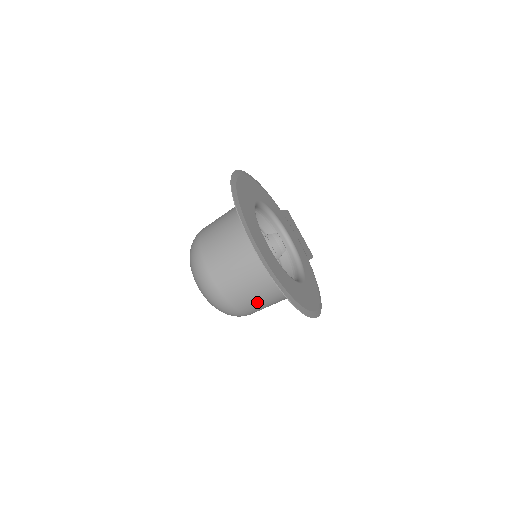
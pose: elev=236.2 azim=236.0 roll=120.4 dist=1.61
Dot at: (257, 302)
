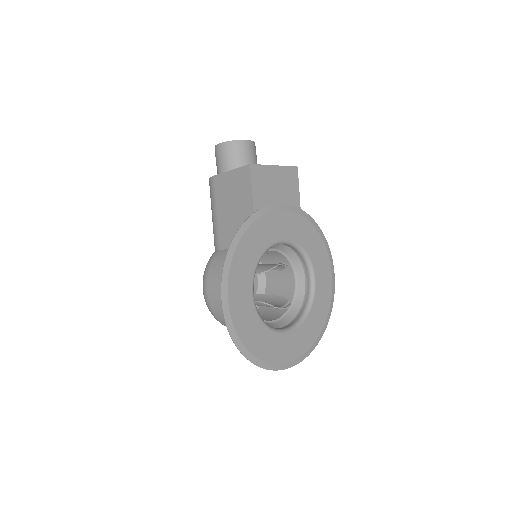
Dot at: occluded
